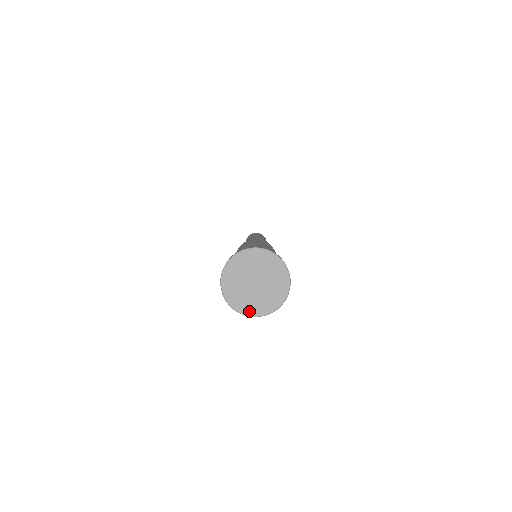
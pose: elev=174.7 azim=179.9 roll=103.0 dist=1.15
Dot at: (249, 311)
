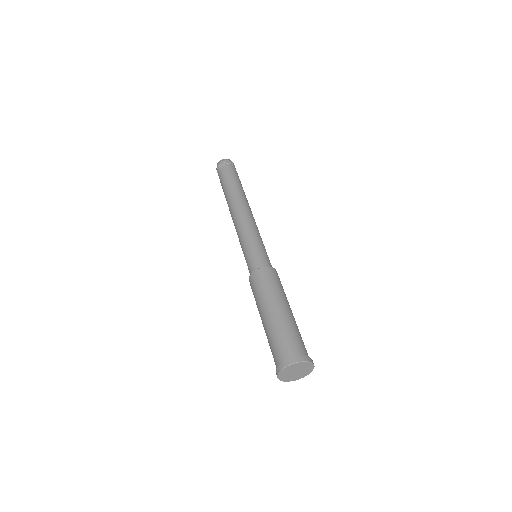
Dot at: (286, 380)
